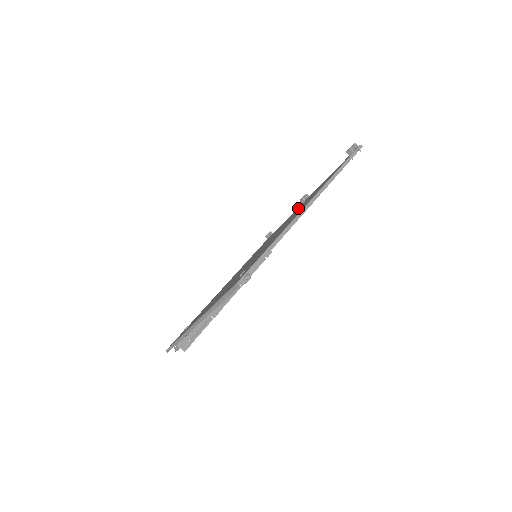
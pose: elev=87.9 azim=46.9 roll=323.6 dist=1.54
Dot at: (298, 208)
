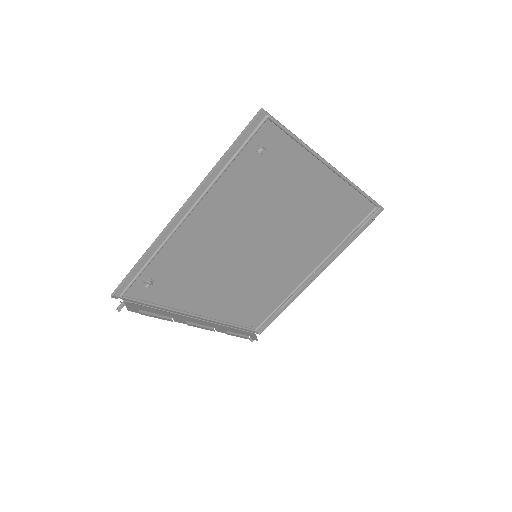
Dot at: (309, 260)
